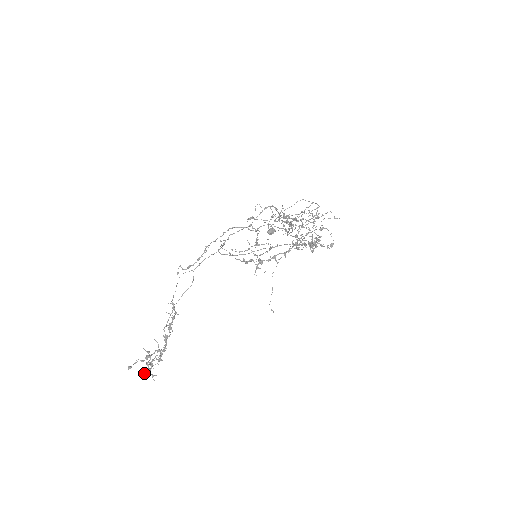
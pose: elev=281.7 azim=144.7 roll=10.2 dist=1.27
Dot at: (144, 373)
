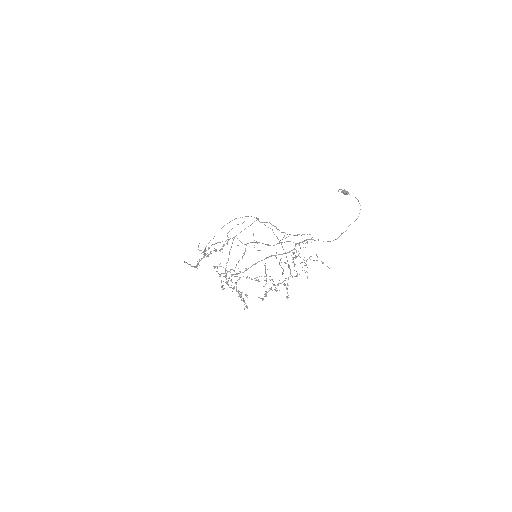
Dot at: occluded
